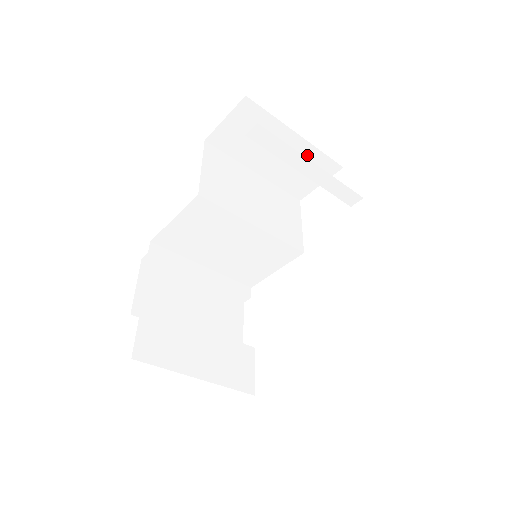
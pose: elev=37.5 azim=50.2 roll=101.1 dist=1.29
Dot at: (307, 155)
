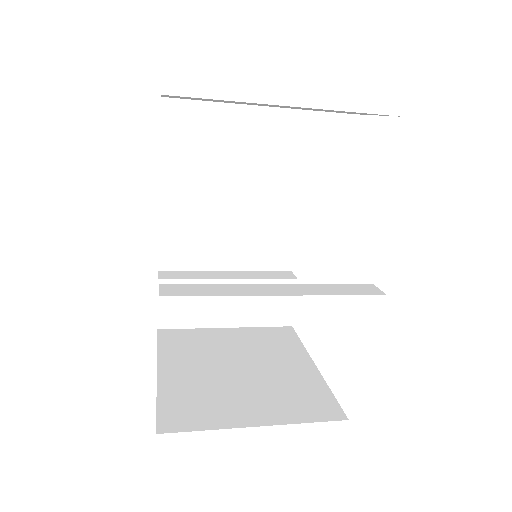
Dot at: occluded
